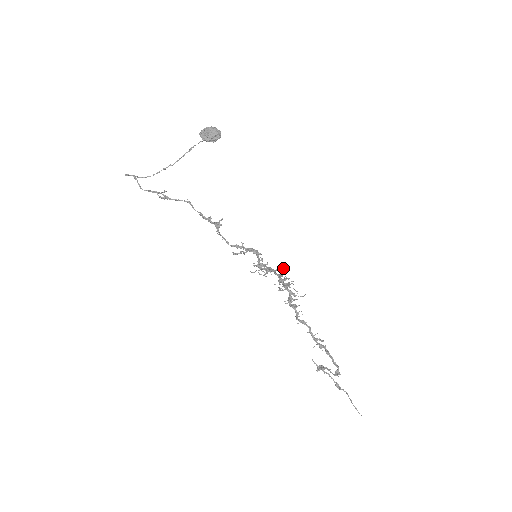
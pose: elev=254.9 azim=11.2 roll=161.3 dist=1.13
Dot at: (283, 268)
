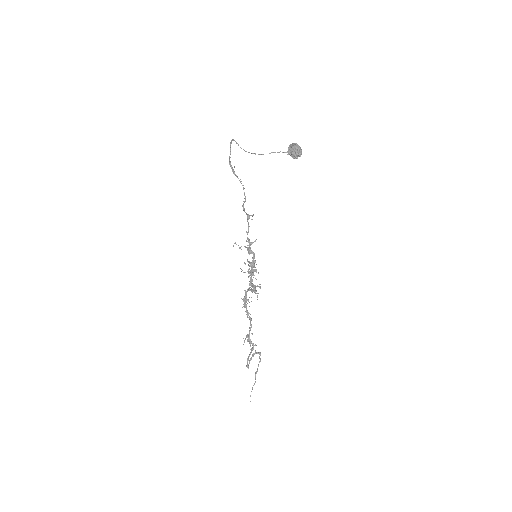
Dot at: (256, 279)
